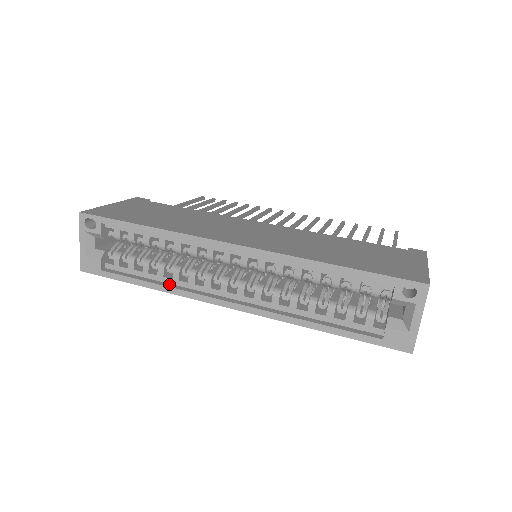
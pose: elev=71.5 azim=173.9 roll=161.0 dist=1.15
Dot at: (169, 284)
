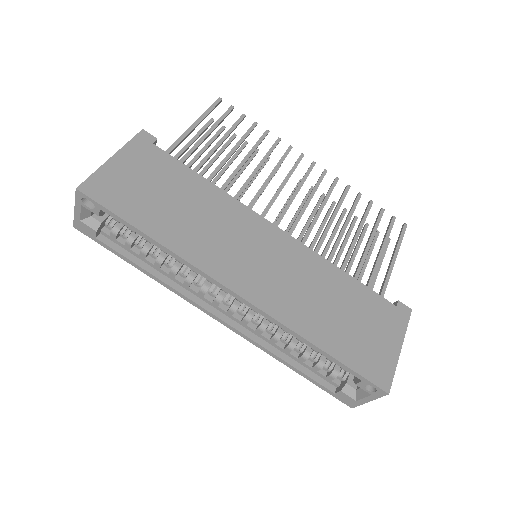
Dot at: (164, 276)
